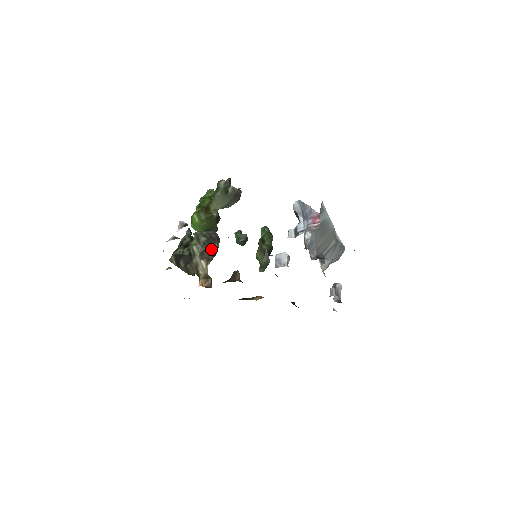
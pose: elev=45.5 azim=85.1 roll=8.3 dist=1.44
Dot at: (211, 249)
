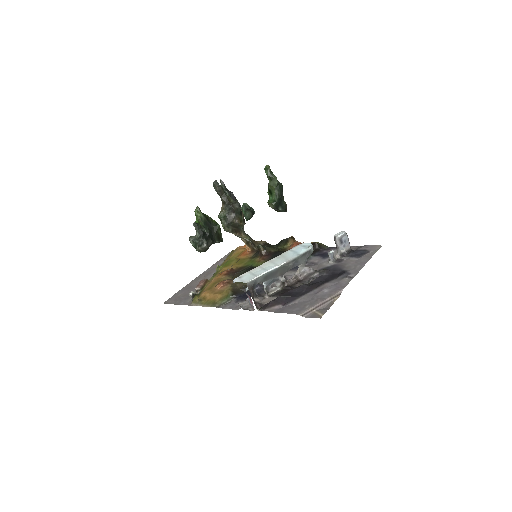
Dot at: (235, 227)
